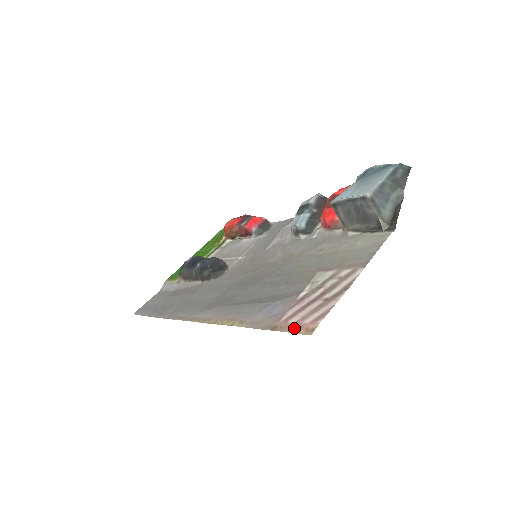
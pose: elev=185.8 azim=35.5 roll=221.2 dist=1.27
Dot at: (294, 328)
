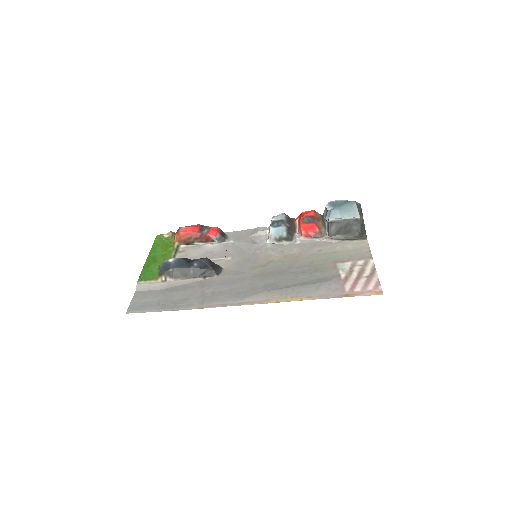
Dot at: (365, 293)
